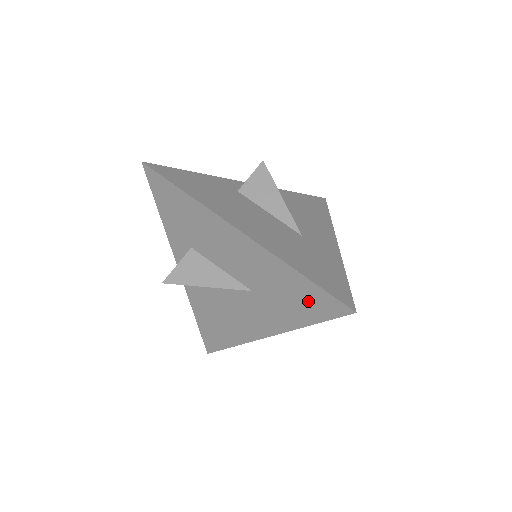
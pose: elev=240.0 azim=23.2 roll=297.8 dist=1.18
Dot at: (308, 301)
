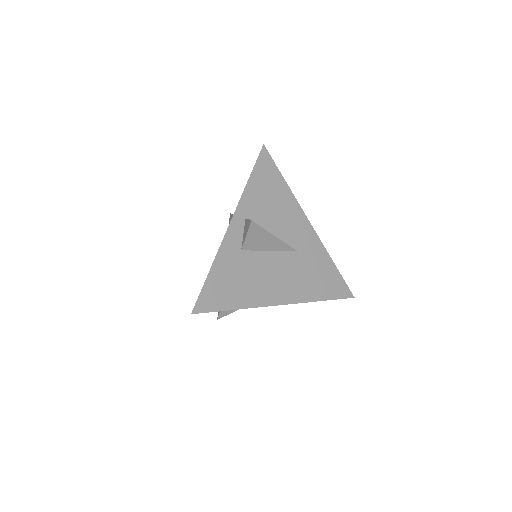
Dot at: occluded
